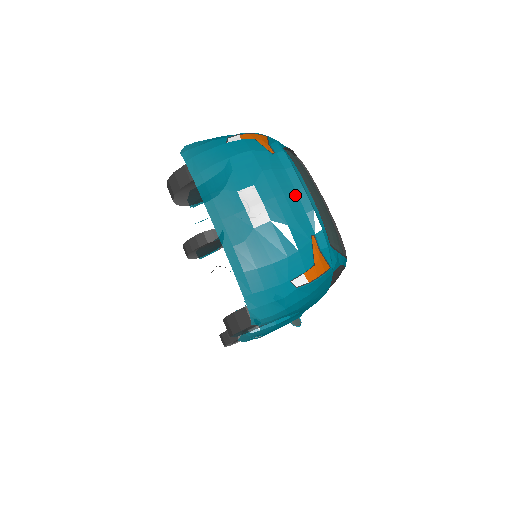
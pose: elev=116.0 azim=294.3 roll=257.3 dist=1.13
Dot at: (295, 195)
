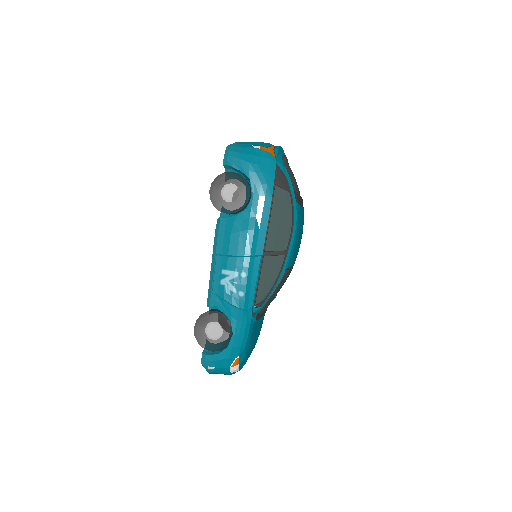
Dot at: occluded
